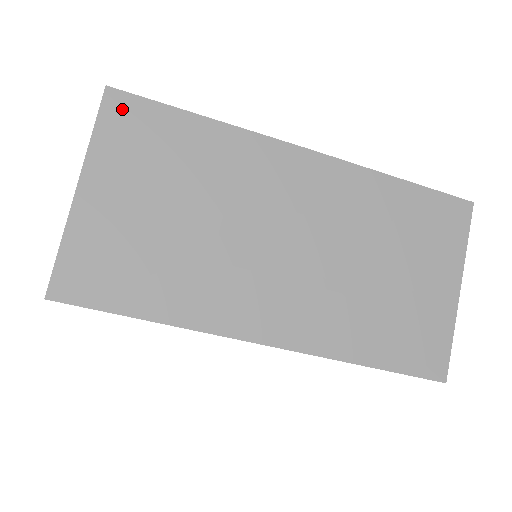
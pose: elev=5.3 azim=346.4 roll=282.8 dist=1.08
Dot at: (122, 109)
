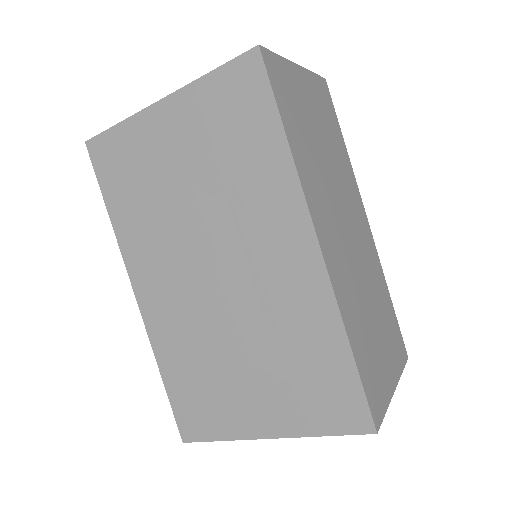
Dot at: (326, 91)
